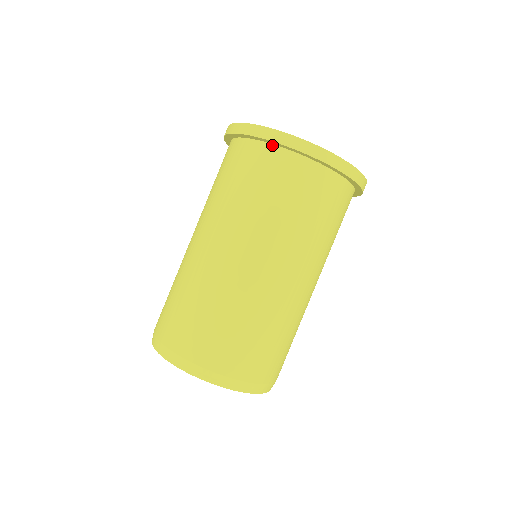
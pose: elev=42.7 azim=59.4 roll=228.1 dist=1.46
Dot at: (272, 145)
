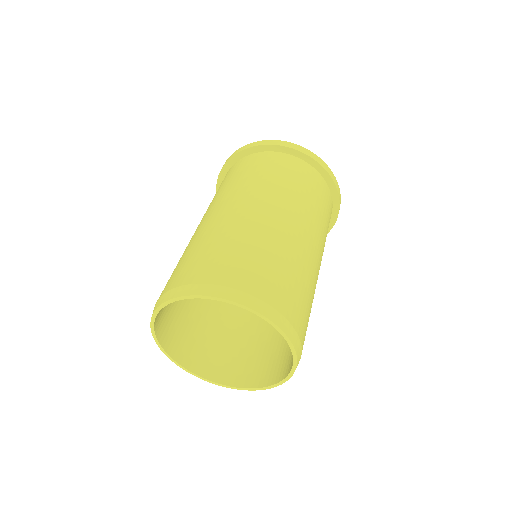
Dot at: (285, 154)
